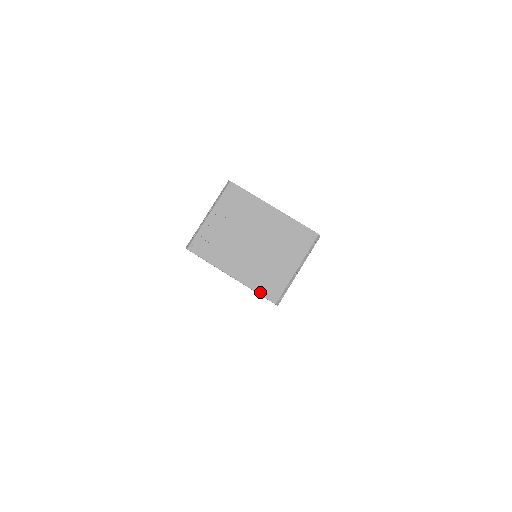
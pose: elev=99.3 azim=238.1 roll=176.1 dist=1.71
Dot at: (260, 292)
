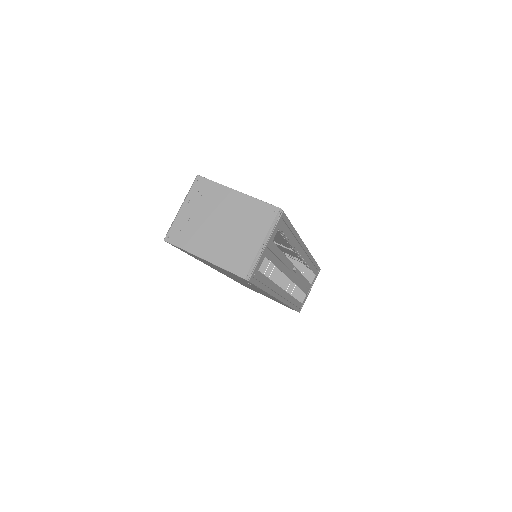
Dot at: (230, 269)
